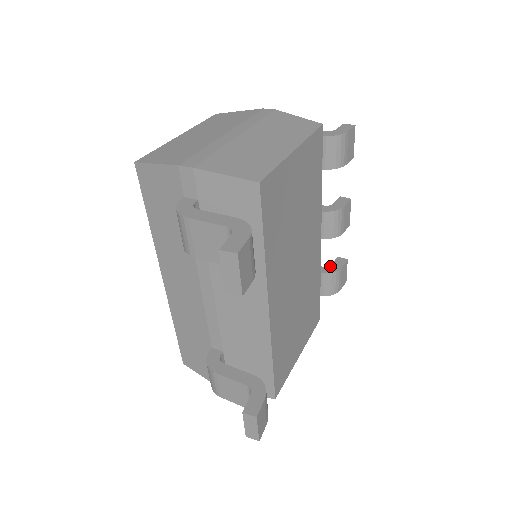
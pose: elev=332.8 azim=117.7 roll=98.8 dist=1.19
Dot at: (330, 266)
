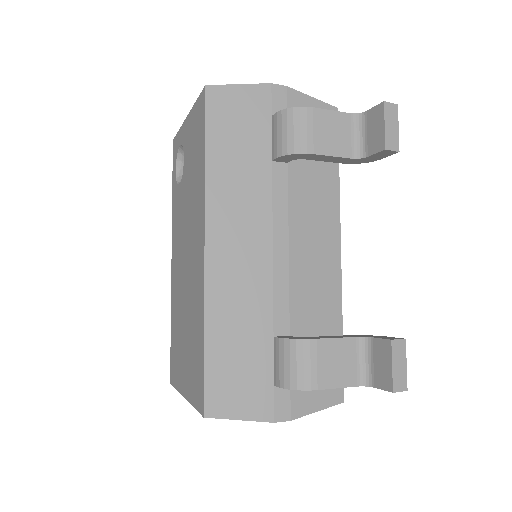
Dot at: occluded
